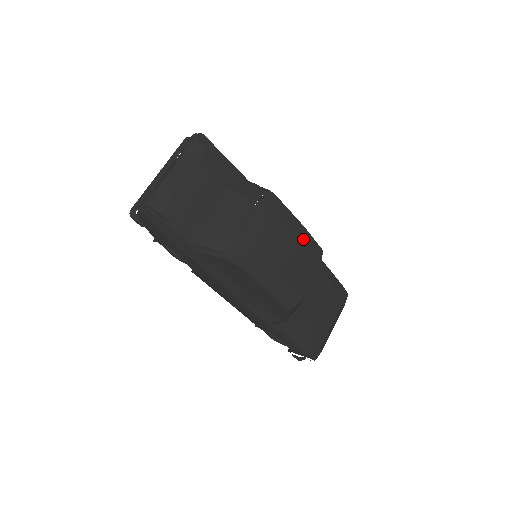
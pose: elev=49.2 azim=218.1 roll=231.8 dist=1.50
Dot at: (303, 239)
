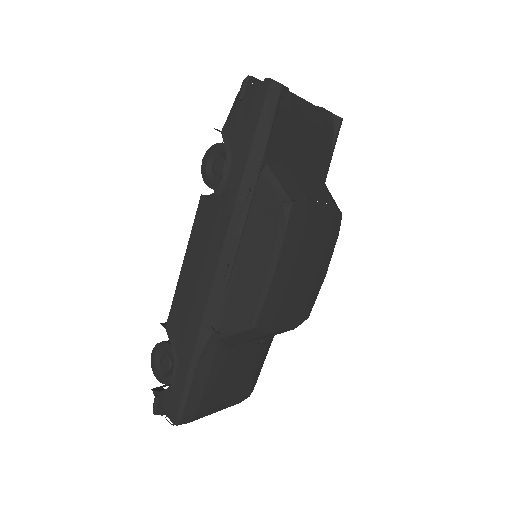
Dot at: (317, 284)
